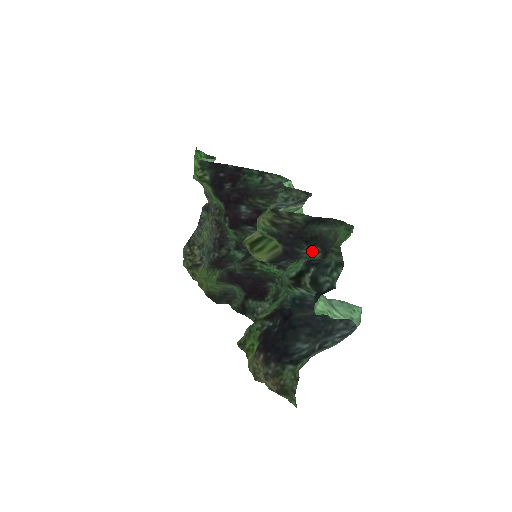
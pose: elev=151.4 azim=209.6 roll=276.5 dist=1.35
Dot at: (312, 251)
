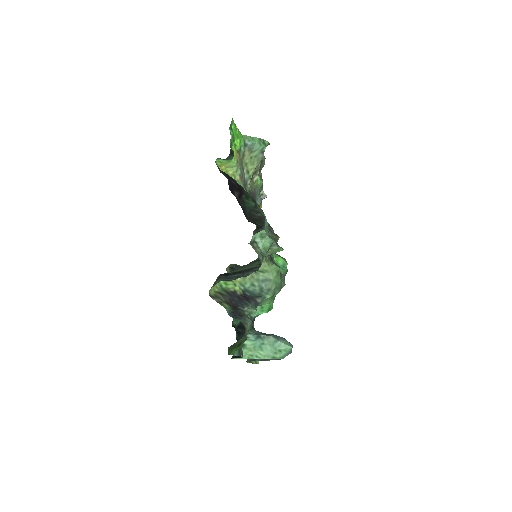
Dot at: (251, 312)
